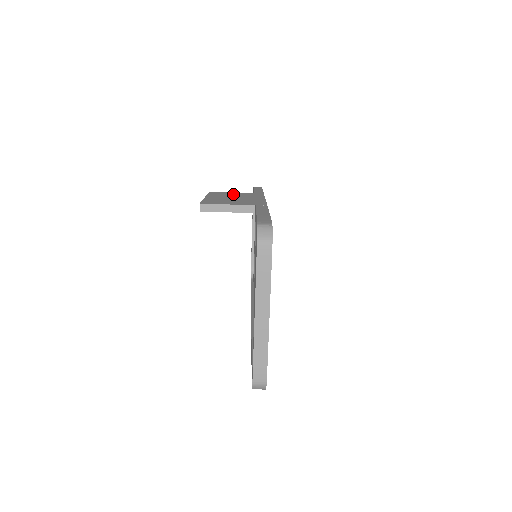
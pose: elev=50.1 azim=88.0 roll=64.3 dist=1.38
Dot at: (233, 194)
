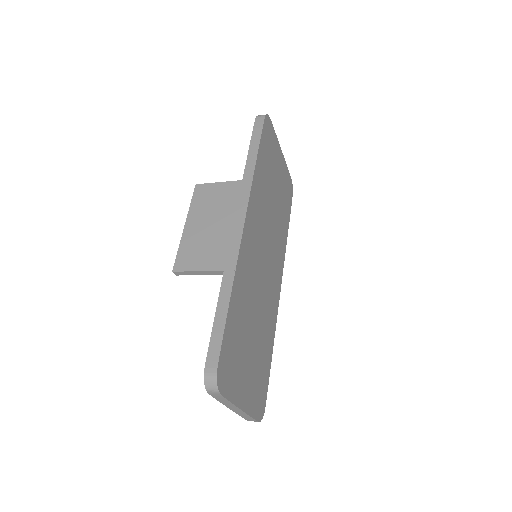
Dot at: (217, 197)
